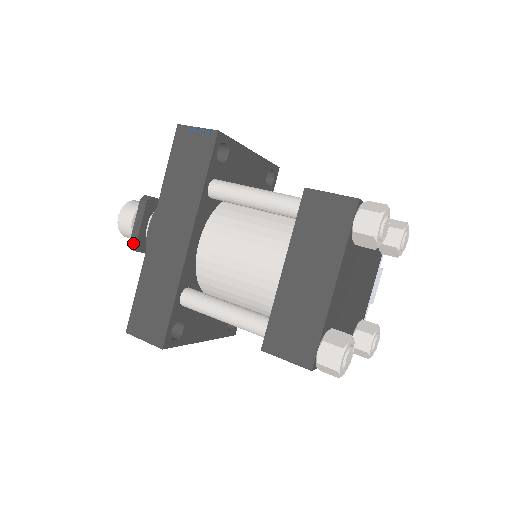
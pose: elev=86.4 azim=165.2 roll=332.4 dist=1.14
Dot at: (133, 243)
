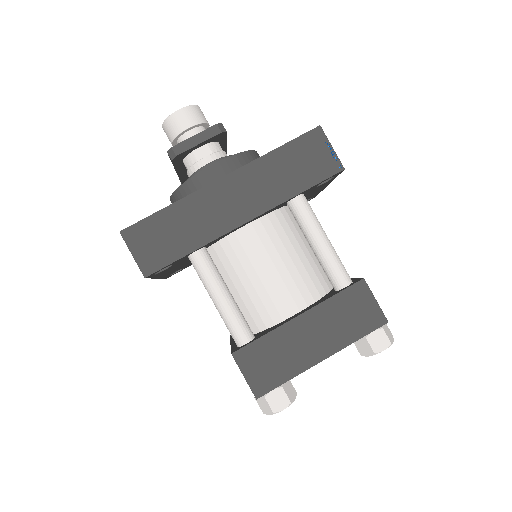
Dot at: (177, 151)
